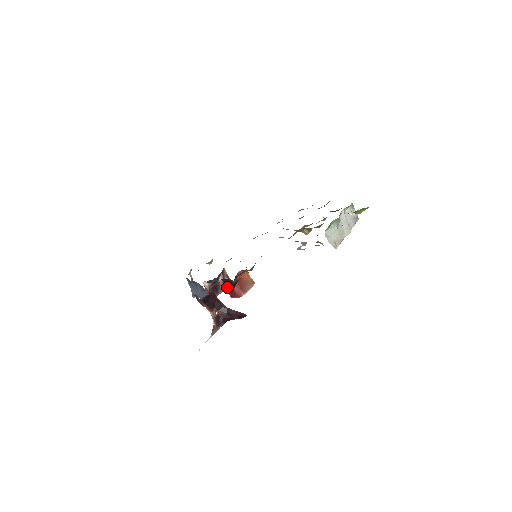
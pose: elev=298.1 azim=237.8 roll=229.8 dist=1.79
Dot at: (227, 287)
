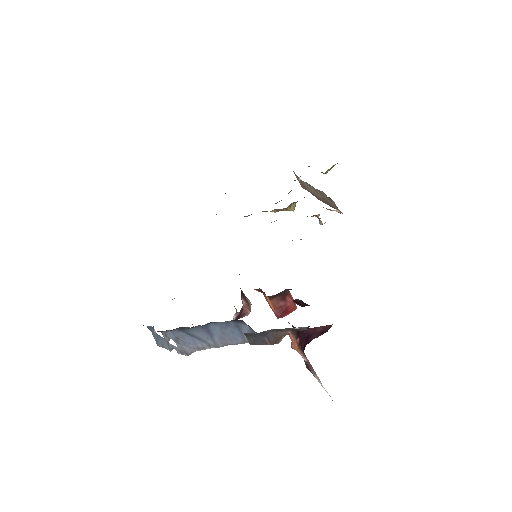
Dot at: (274, 305)
